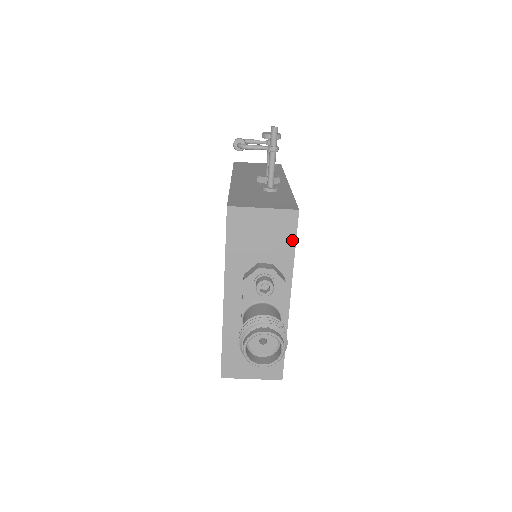
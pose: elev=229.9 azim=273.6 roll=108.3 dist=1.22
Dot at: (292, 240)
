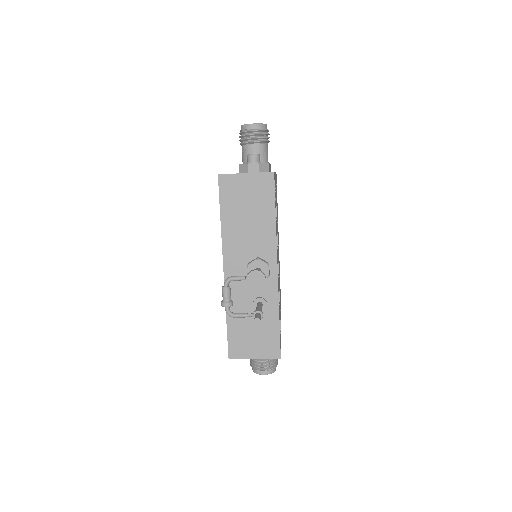
Dot at: occluded
